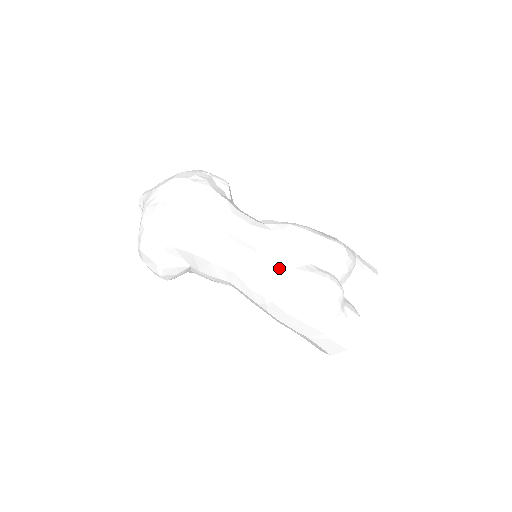
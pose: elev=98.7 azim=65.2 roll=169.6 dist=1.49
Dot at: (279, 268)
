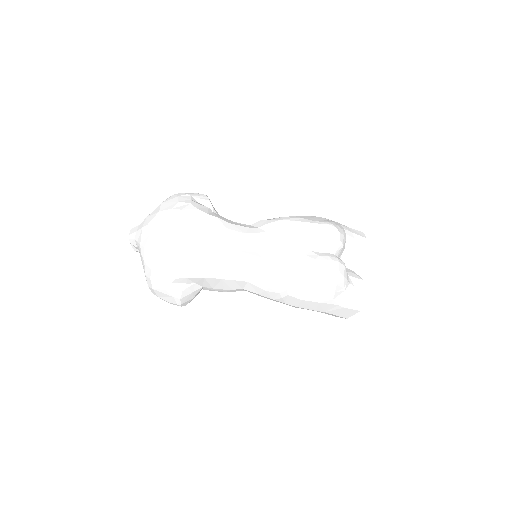
Dot at: (285, 265)
